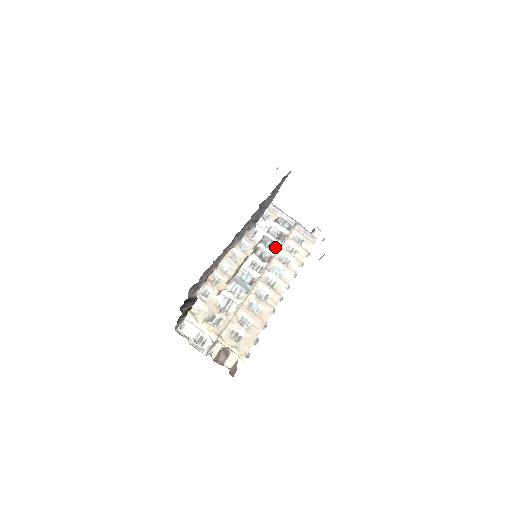
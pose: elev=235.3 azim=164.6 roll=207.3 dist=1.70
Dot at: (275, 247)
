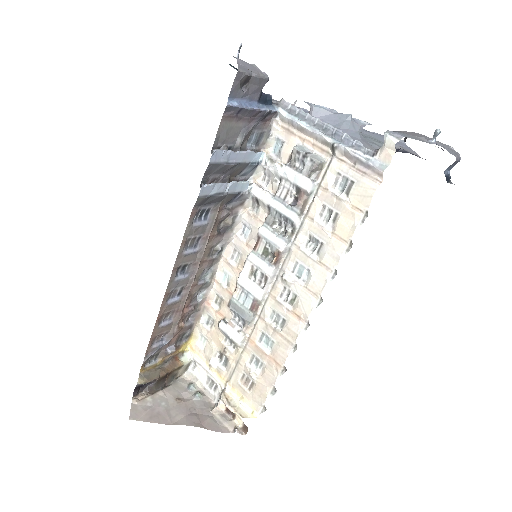
Dot at: (290, 224)
